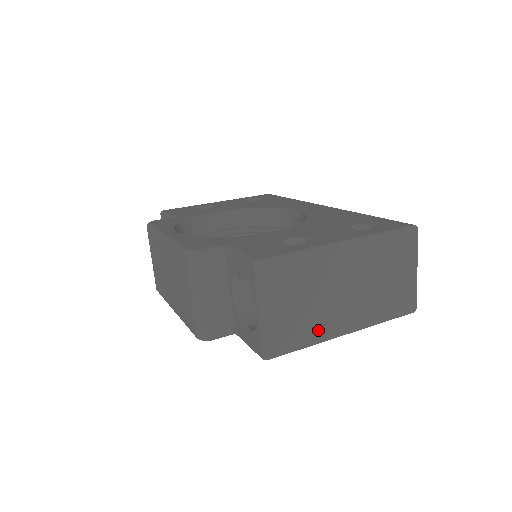
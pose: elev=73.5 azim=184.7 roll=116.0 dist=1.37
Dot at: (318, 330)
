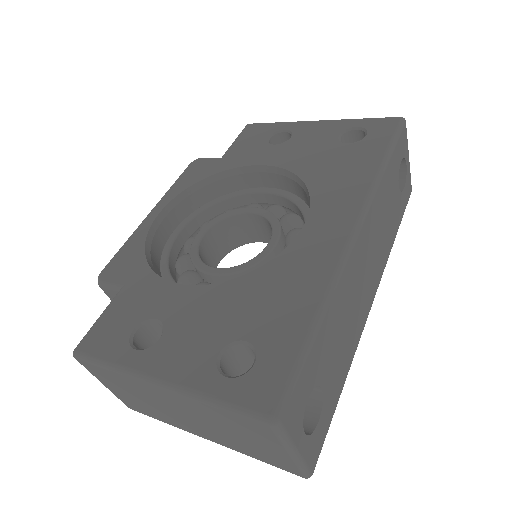
Dot at: (168, 420)
